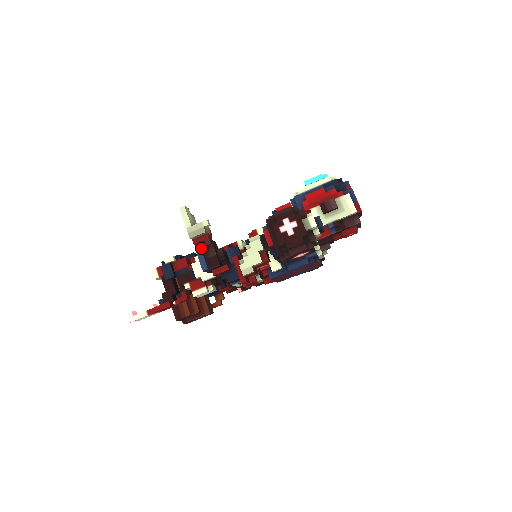
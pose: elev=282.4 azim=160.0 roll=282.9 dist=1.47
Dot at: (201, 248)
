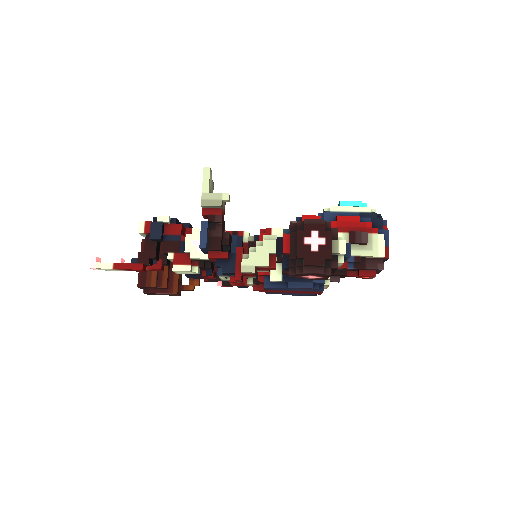
Dot at: (208, 222)
